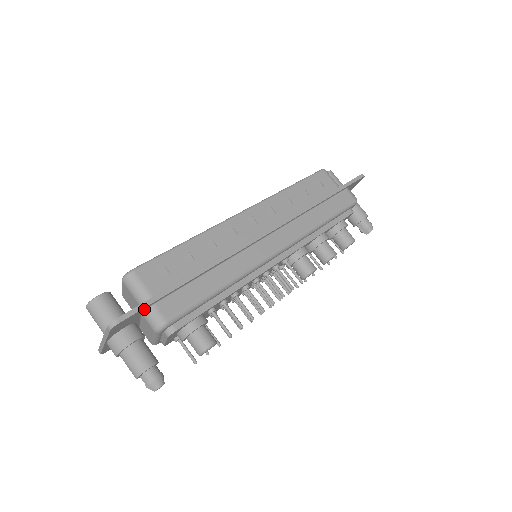
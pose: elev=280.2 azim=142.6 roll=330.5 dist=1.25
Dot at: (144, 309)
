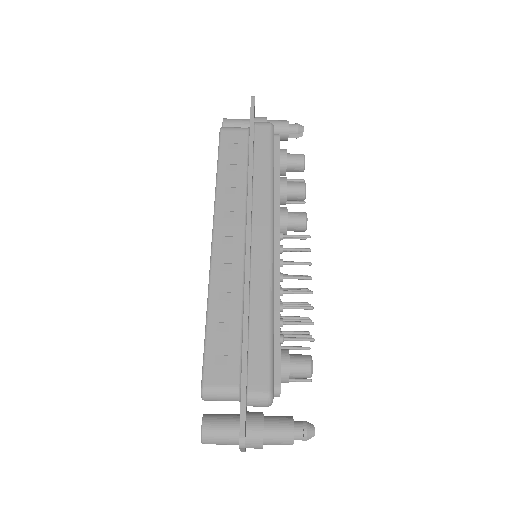
Dot at: (245, 404)
